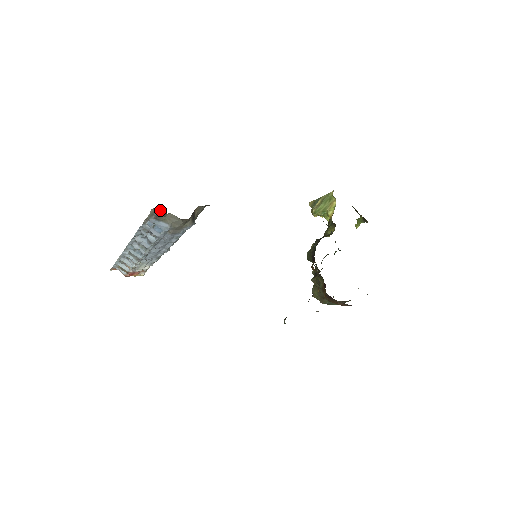
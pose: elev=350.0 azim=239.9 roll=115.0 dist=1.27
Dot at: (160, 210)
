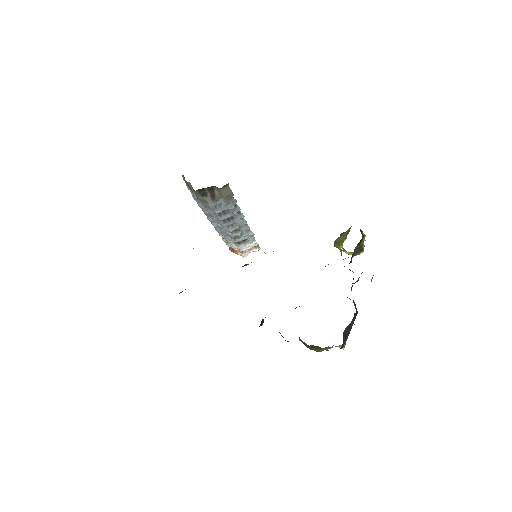
Dot at: (184, 177)
